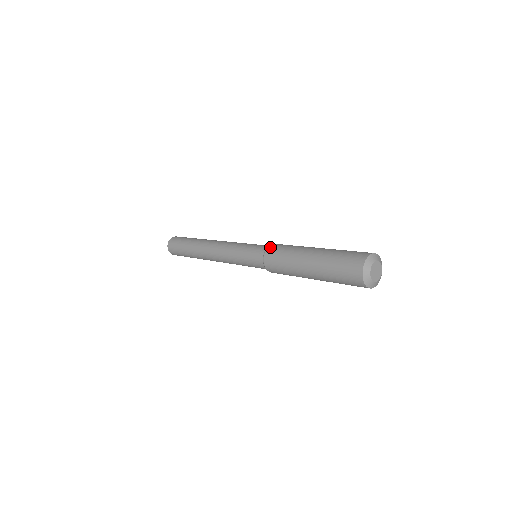
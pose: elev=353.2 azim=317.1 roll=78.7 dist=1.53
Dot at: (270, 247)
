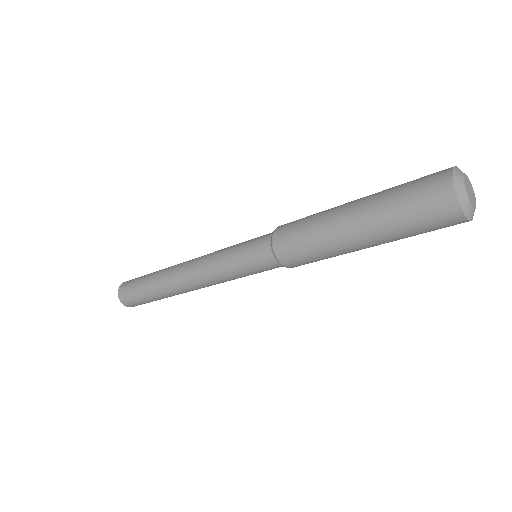
Dot at: (278, 229)
